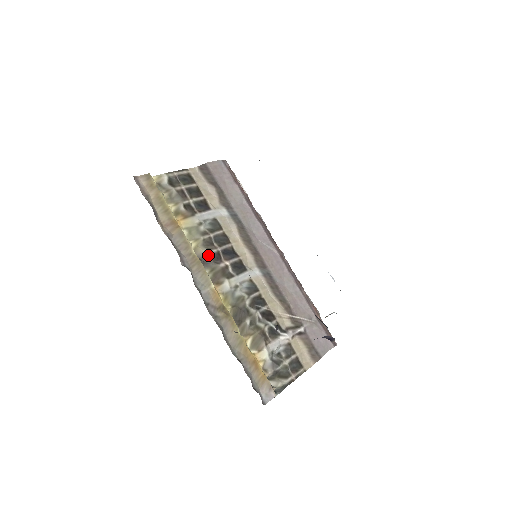
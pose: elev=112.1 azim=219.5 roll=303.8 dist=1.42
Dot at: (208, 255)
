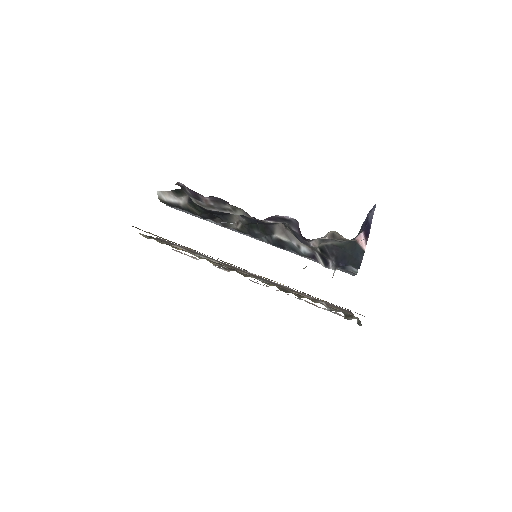
Dot at: (223, 266)
